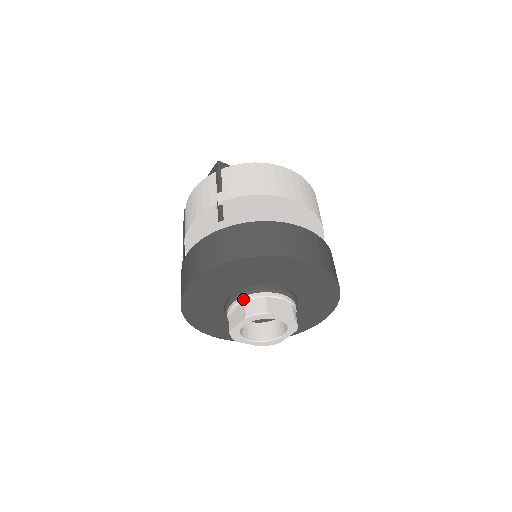
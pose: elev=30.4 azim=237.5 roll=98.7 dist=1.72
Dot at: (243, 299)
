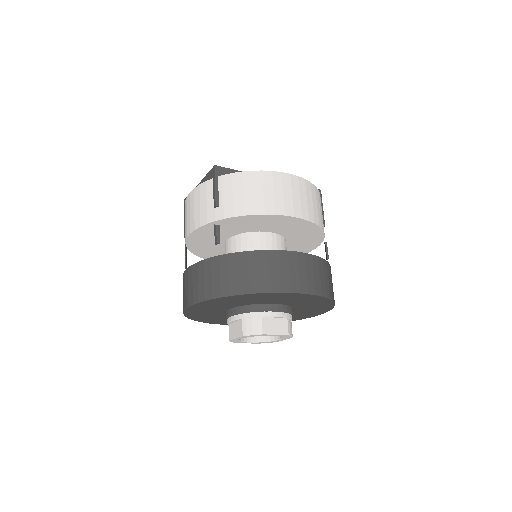
Dot at: (240, 317)
